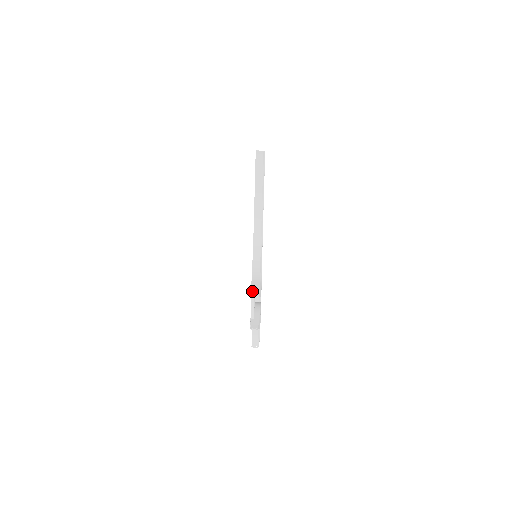
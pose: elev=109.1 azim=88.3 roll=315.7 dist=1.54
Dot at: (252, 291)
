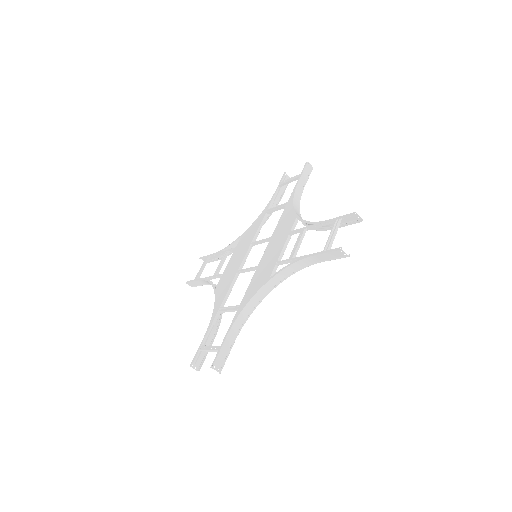
Dot at: (217, 359)
